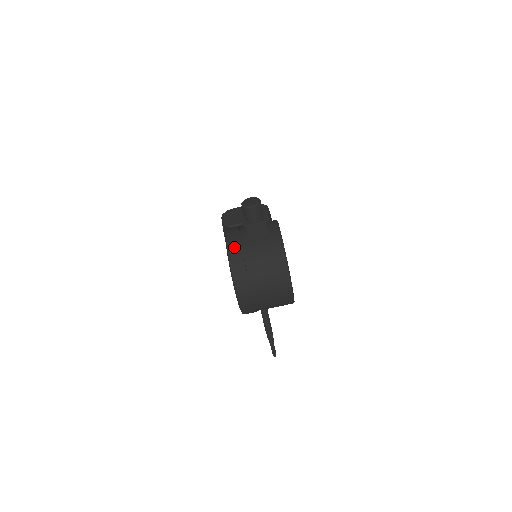
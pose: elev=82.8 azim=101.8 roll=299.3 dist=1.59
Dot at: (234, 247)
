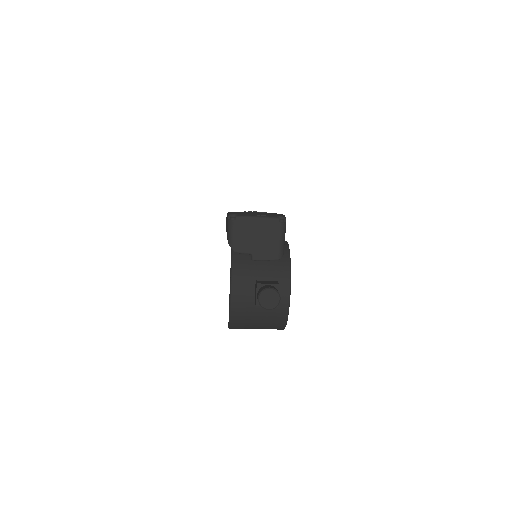
Dot at: (238, 308)
